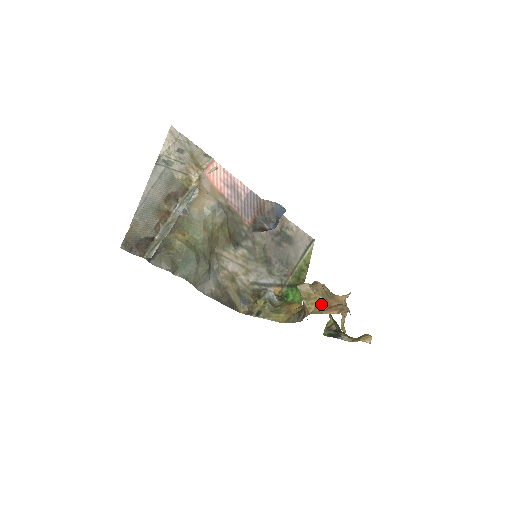
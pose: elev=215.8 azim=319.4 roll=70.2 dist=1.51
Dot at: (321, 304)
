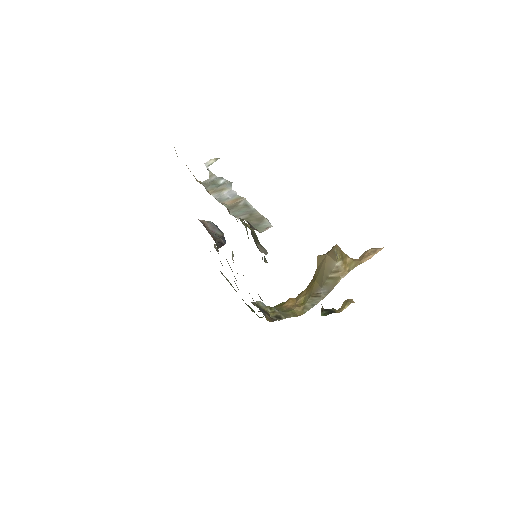
Dot at: (352, 259)
